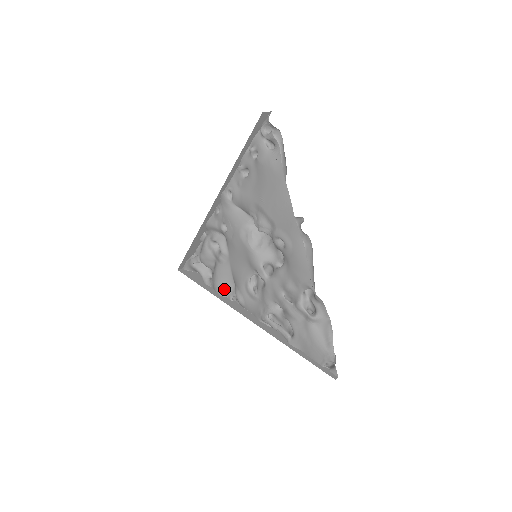
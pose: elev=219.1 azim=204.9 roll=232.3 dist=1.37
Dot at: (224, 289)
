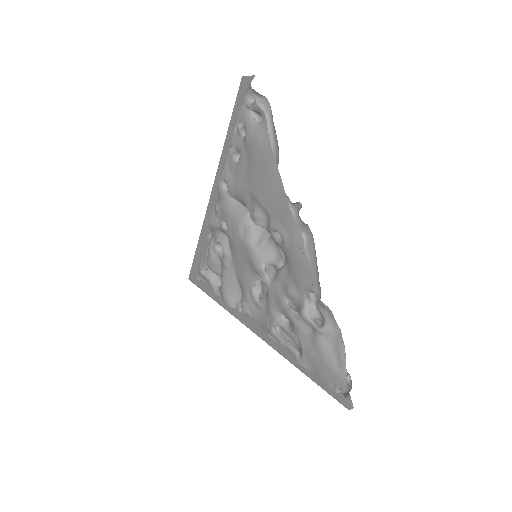
Dot at: (231, 298)
